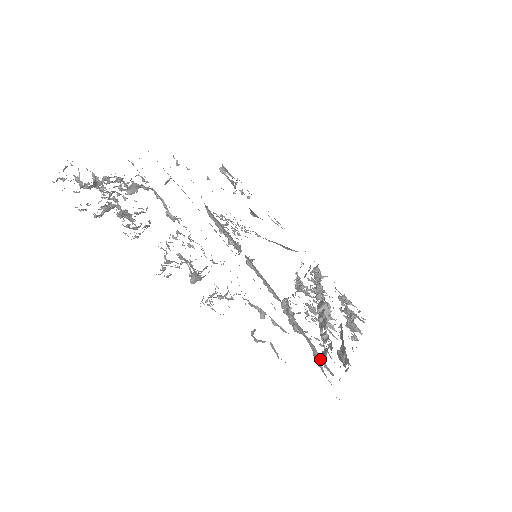
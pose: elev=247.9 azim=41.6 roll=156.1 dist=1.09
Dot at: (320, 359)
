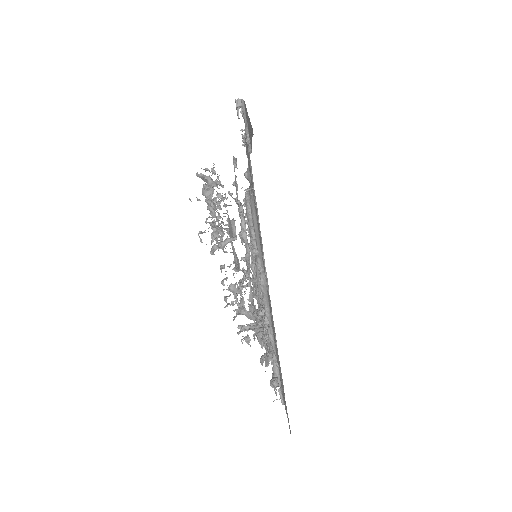
Dot at: (277, 376)
